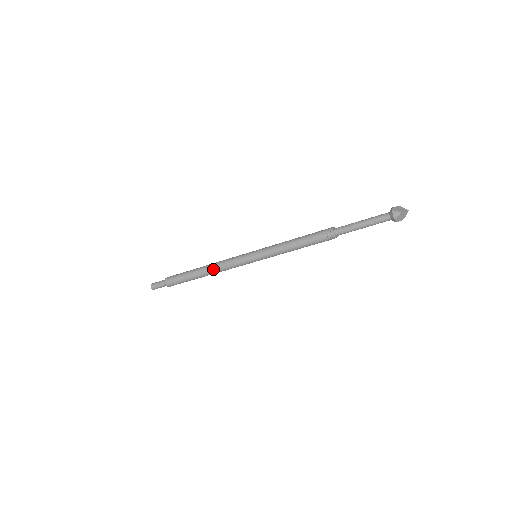
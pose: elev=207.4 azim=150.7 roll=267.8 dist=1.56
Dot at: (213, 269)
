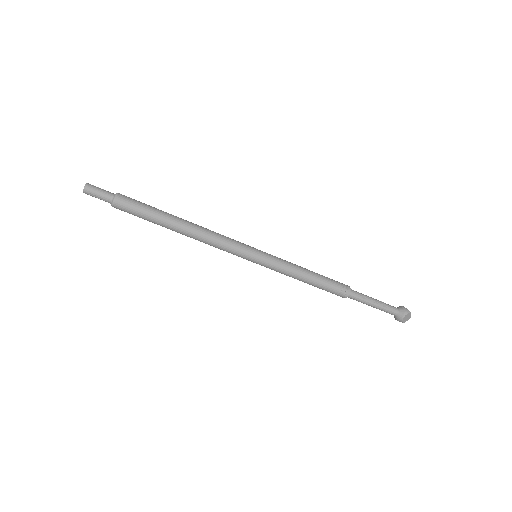
Dot at: (200, 229)
